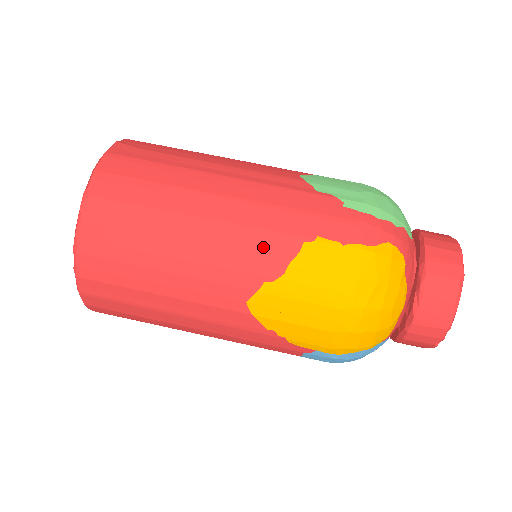
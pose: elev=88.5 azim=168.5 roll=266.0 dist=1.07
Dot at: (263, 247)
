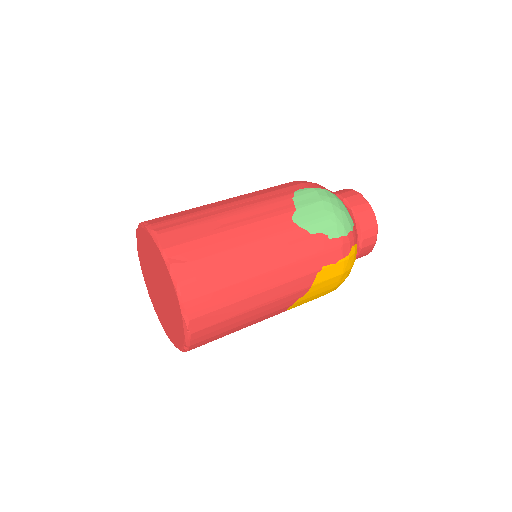
Dot at: (297, 287)
